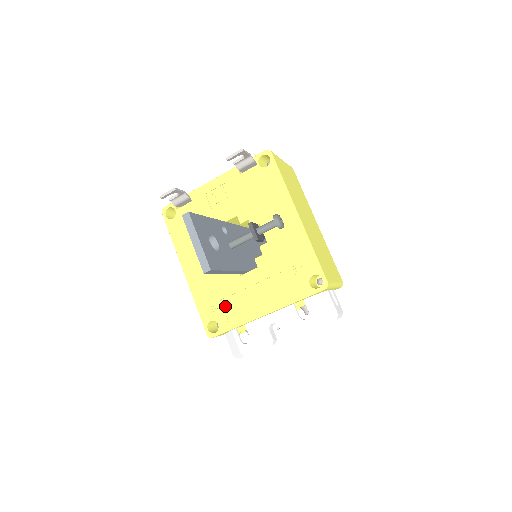
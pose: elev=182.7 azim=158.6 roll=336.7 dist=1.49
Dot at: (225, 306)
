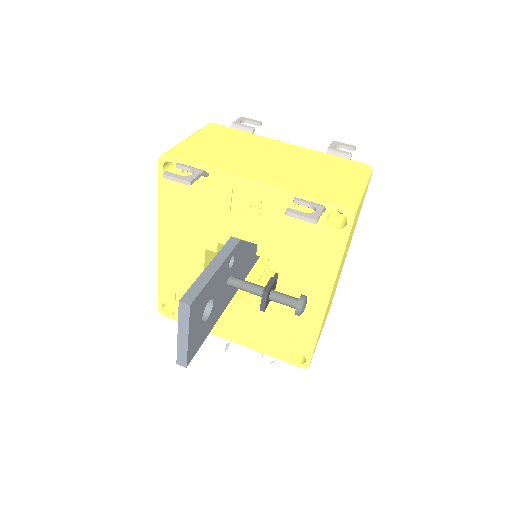
Dot at: occluded
